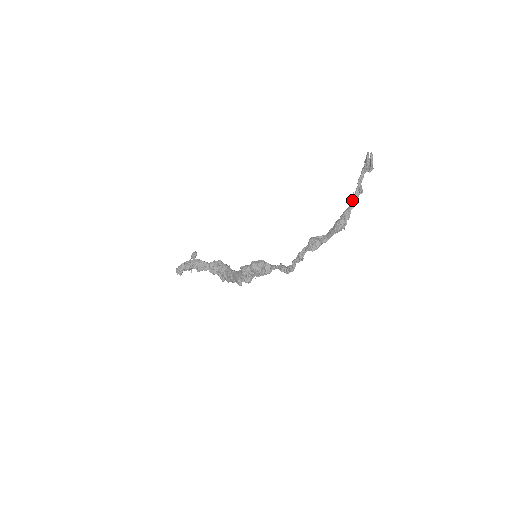
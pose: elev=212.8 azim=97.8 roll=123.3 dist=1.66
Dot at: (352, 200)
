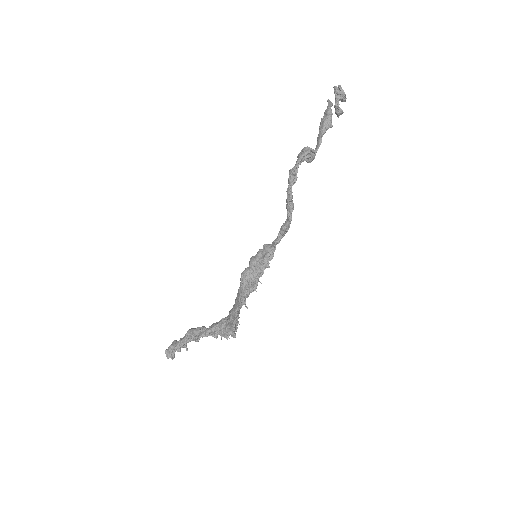
Dot at: (328, 102)
